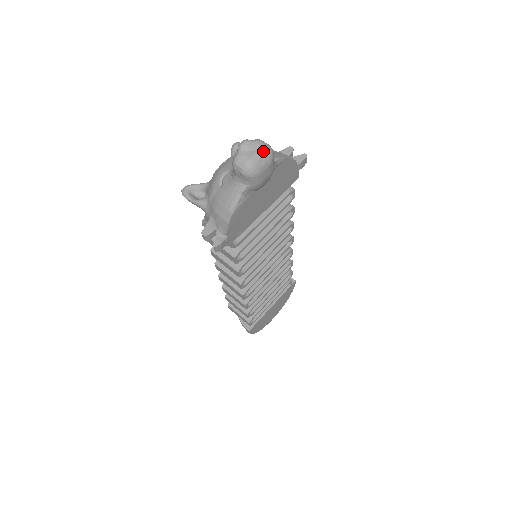
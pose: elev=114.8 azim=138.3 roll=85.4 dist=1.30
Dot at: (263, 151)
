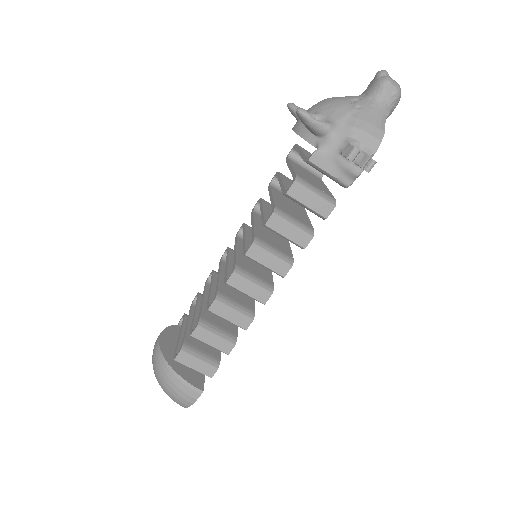
Dot at: occluded
